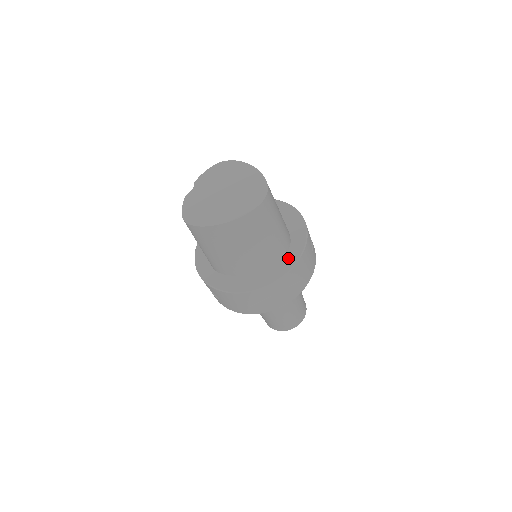
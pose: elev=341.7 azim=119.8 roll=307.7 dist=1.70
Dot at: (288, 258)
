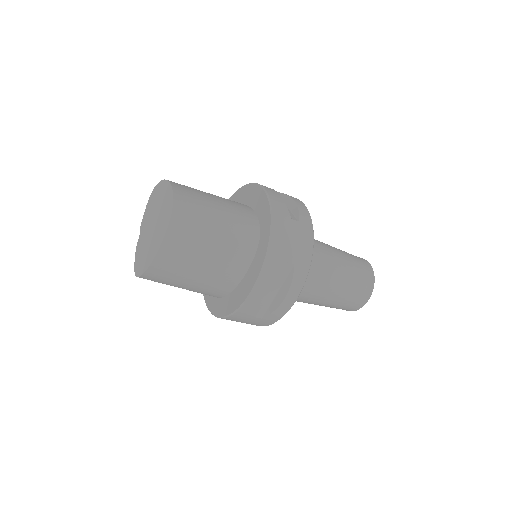
Dot at: (260, 249)
